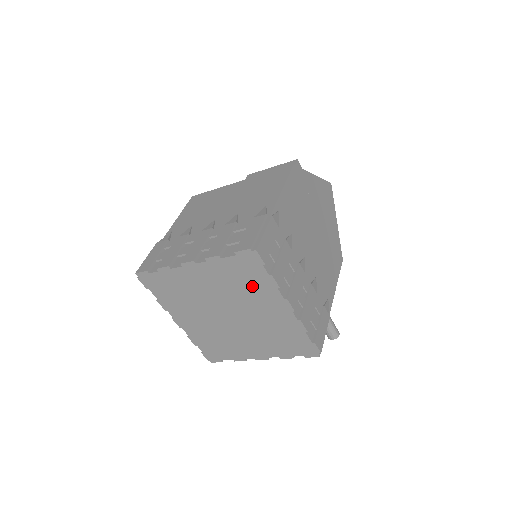
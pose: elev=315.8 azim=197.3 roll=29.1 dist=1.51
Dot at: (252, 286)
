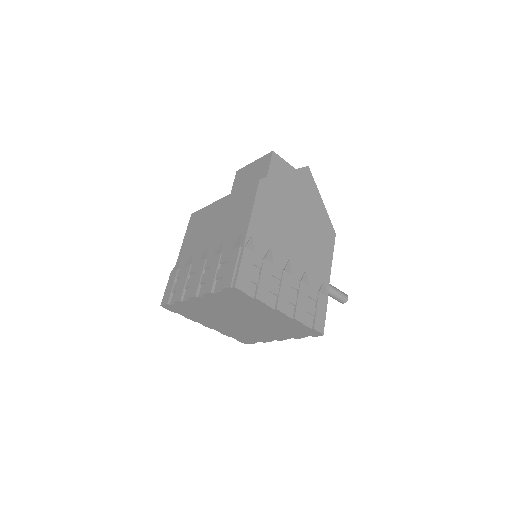
Dot at: (246, 305)
